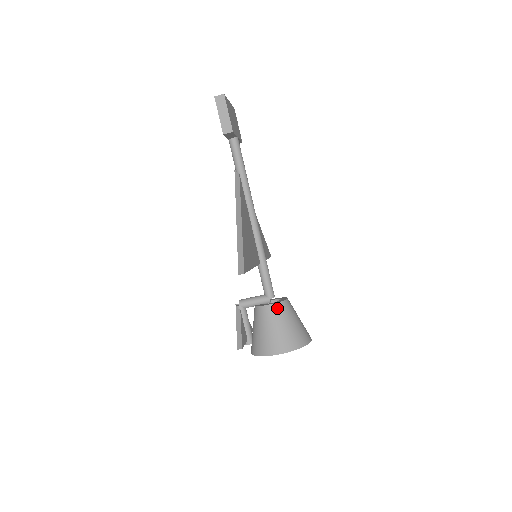
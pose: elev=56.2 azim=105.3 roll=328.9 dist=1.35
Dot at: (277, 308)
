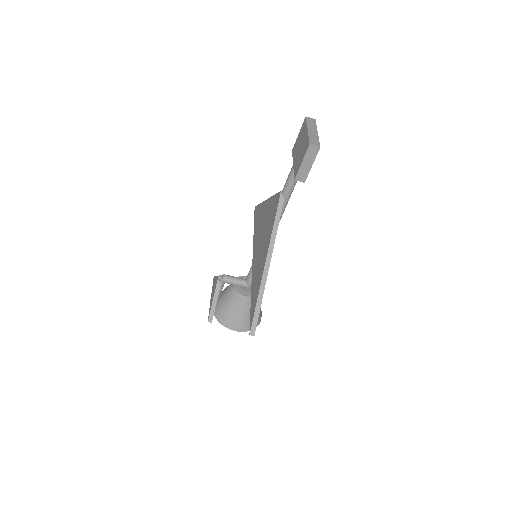
Dot at: occluded
